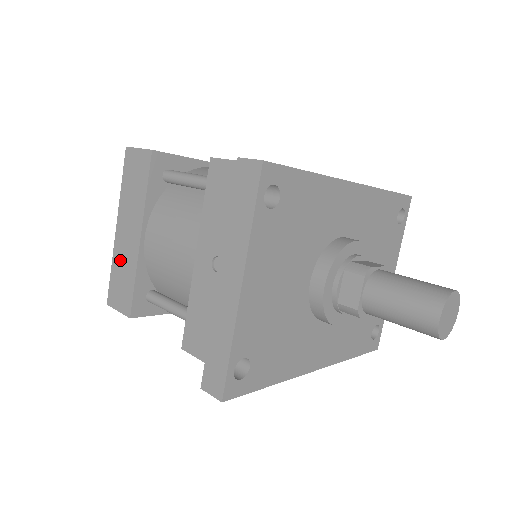
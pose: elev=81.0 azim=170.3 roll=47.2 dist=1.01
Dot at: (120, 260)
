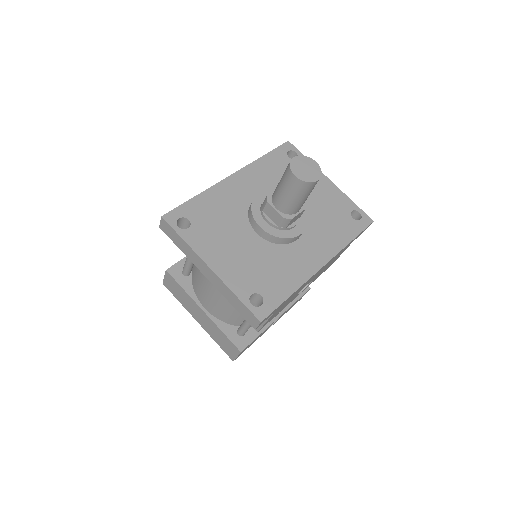
Dot at: (212, 333)
